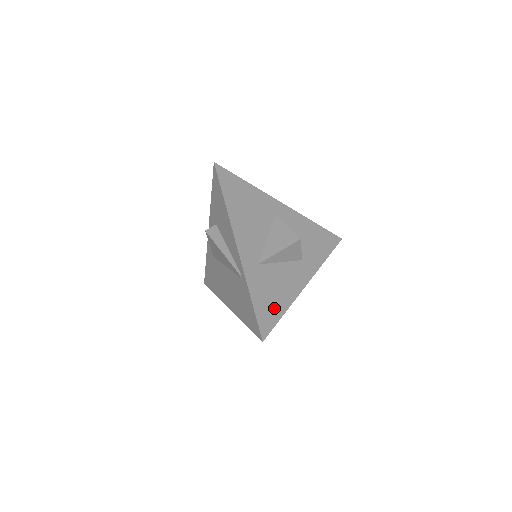
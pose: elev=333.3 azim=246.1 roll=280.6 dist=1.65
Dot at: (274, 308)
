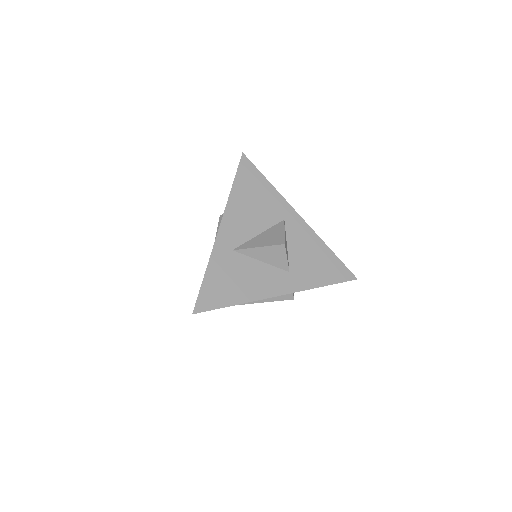
Dot at: (225, 294)
